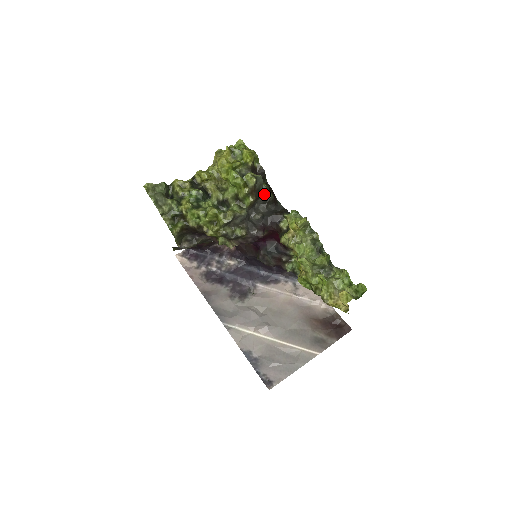
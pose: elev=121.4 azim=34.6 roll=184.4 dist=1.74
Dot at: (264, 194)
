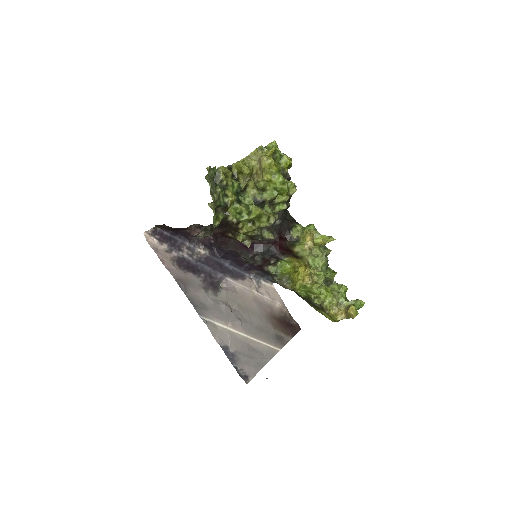
Dot at: occluded
